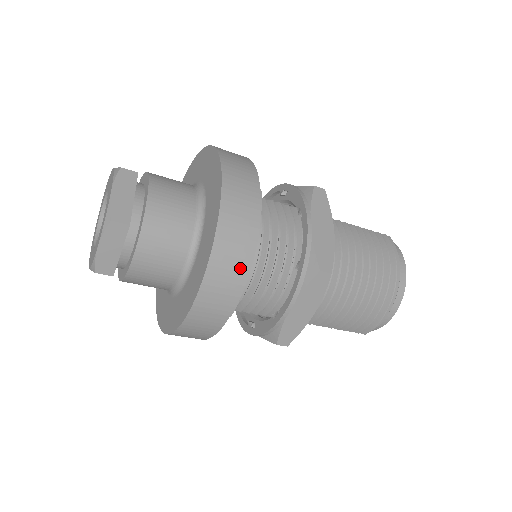
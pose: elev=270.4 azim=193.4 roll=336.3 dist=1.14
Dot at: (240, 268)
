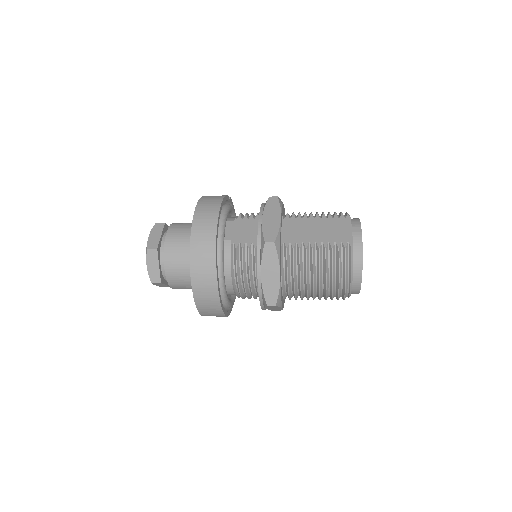
Dot at: (216, 310)
